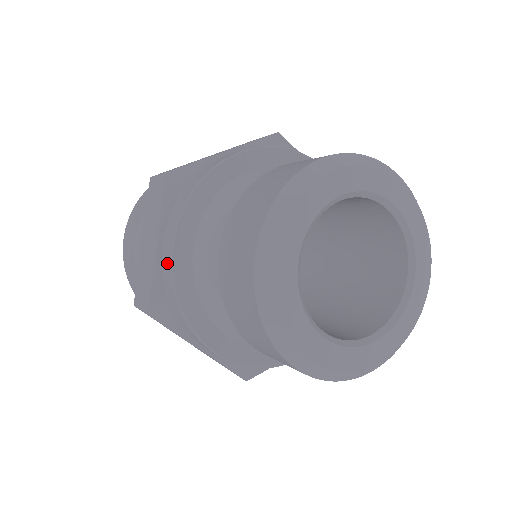
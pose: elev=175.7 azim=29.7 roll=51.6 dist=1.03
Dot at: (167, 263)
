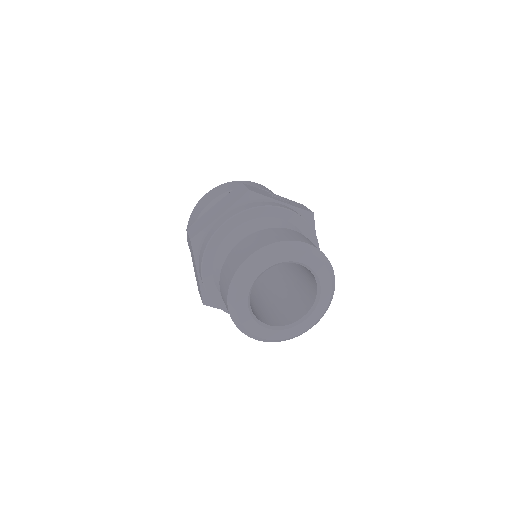
Dot at: (203, 285)
